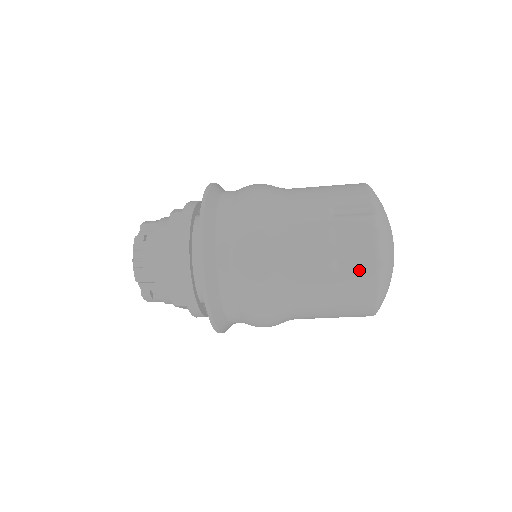
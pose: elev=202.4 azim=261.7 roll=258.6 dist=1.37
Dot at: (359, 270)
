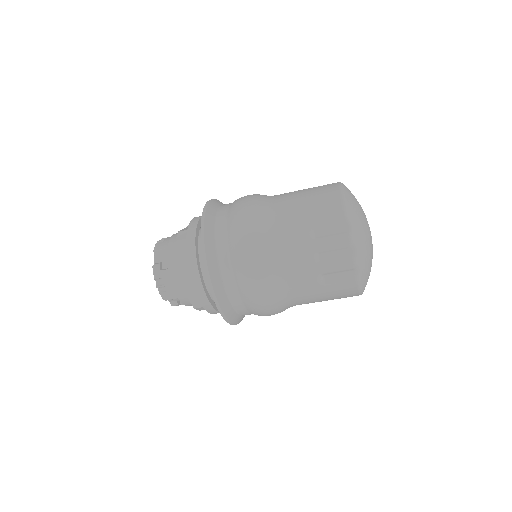
Dot at: (342, 279)
